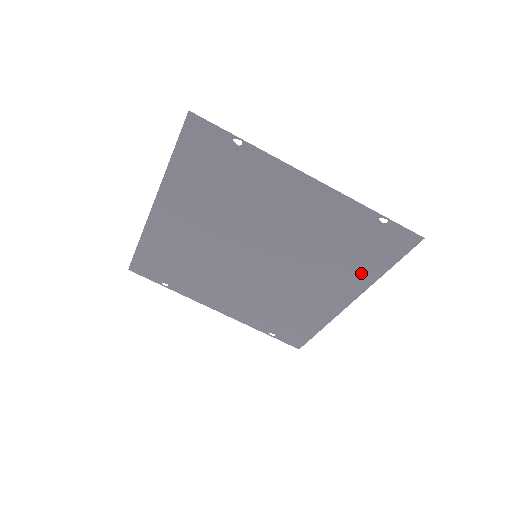
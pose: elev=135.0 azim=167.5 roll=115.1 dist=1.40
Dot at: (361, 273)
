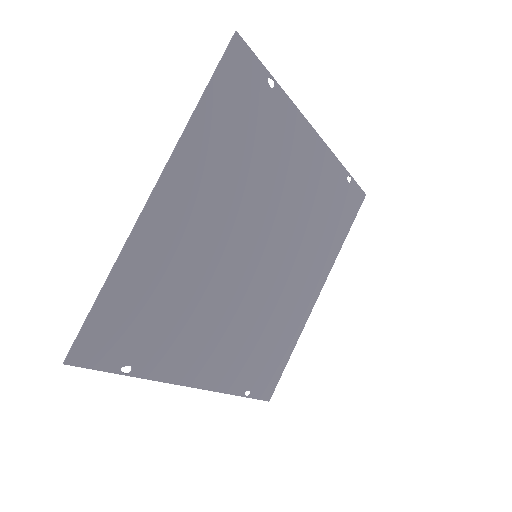
Dot at: (330, 249)
